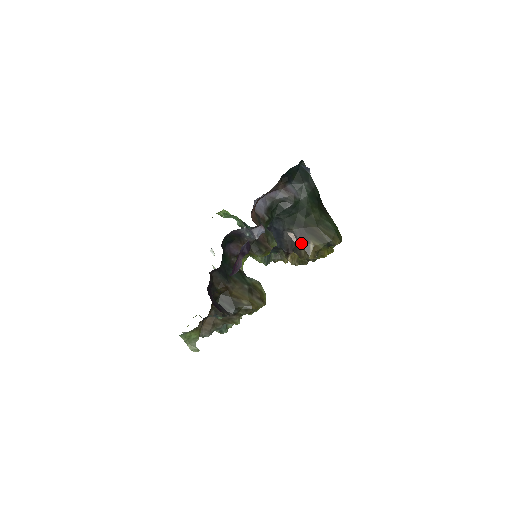
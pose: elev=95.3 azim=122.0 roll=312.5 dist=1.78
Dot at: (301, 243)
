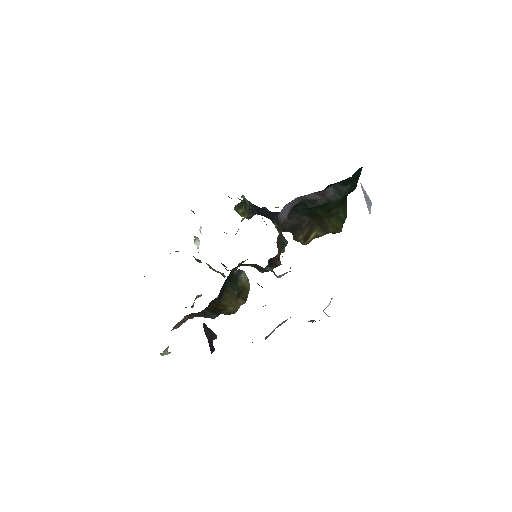
Dot at: (304, 230)
